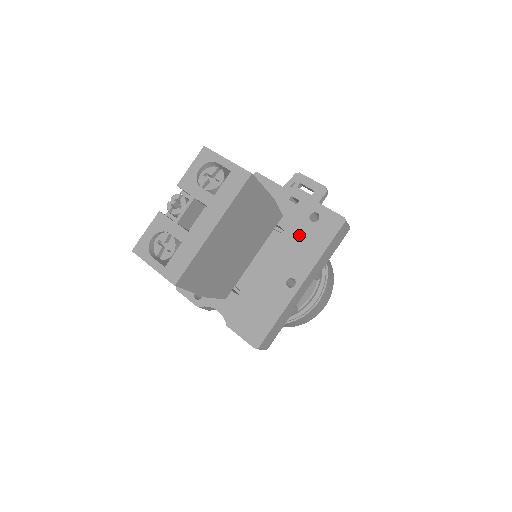
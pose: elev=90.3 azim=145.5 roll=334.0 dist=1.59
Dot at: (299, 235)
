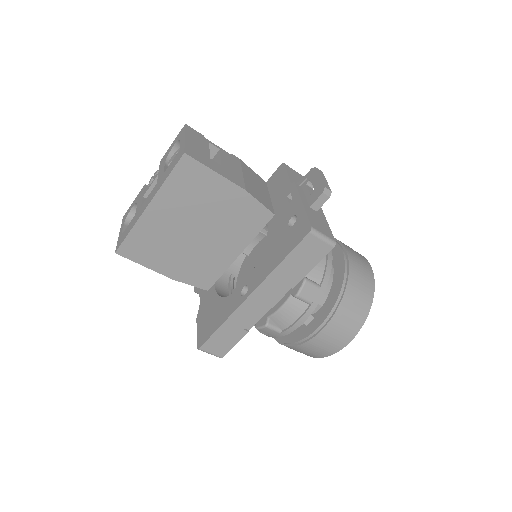
Dot at: (273, 239)
